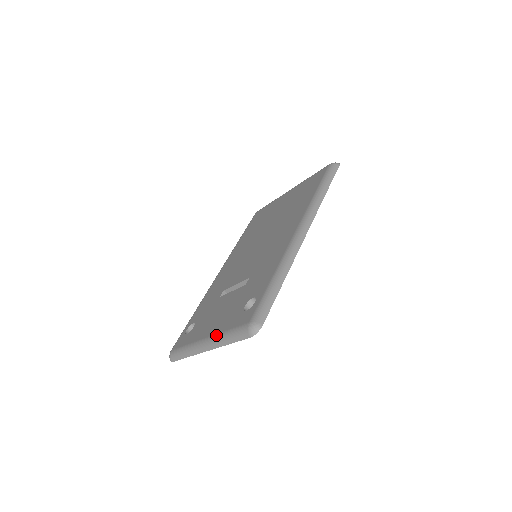
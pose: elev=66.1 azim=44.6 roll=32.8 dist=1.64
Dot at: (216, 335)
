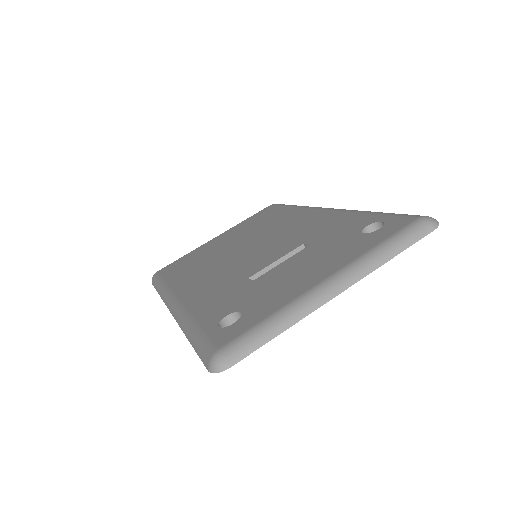
Dot at: (354, 261)
